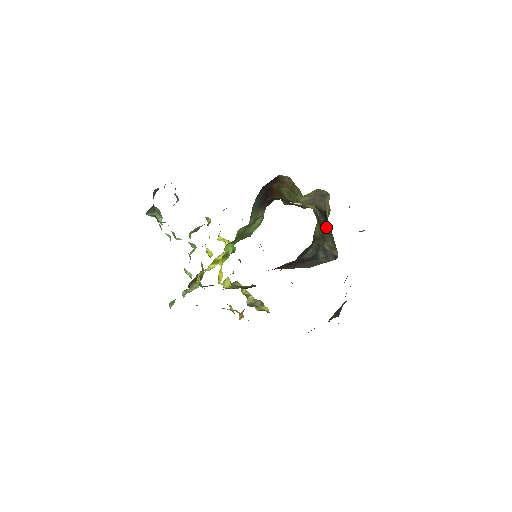
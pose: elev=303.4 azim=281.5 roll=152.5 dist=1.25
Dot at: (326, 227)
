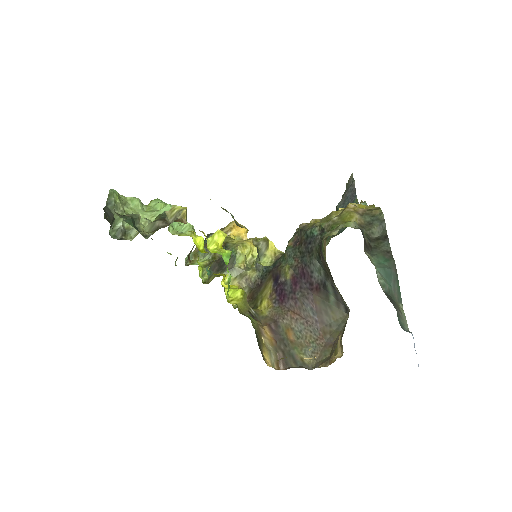
Dot at: occluded
